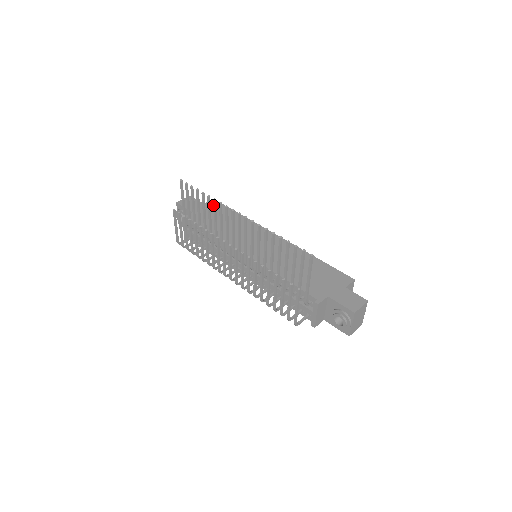
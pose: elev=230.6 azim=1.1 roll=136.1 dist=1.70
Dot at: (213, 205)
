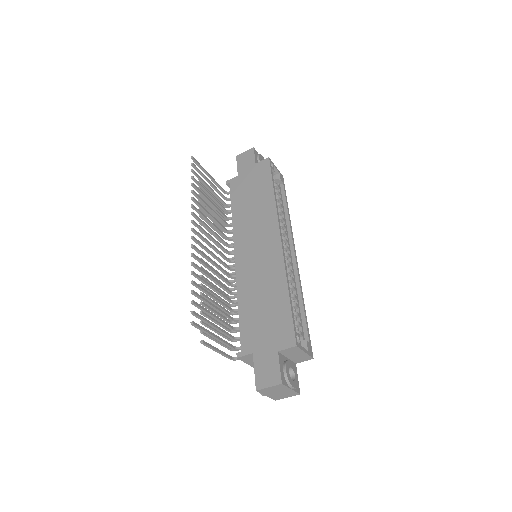
Dot at: (195, 202)
